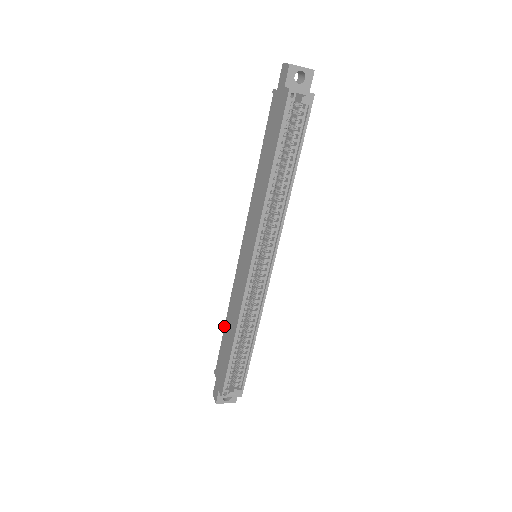
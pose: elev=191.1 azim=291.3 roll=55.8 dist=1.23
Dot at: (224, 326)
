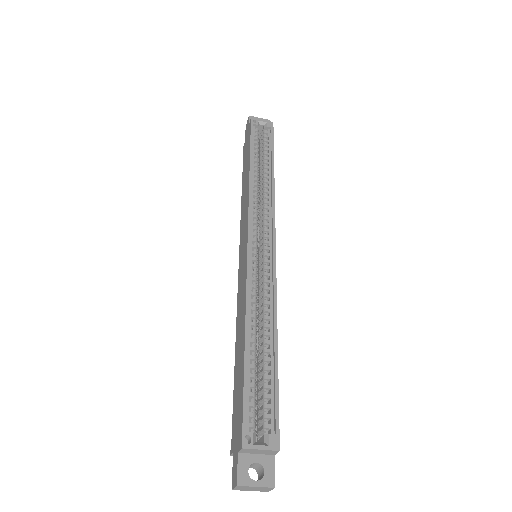
Dot at: occluded
